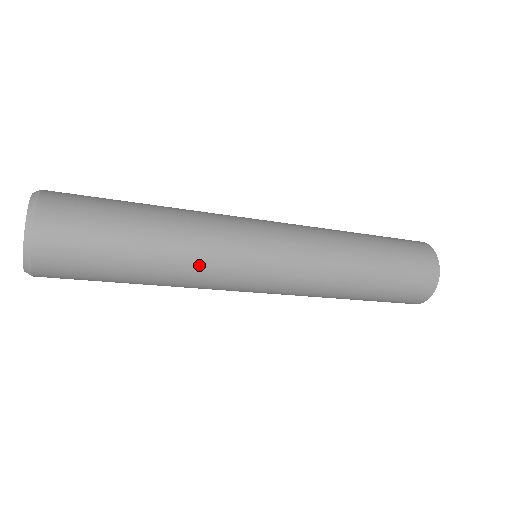
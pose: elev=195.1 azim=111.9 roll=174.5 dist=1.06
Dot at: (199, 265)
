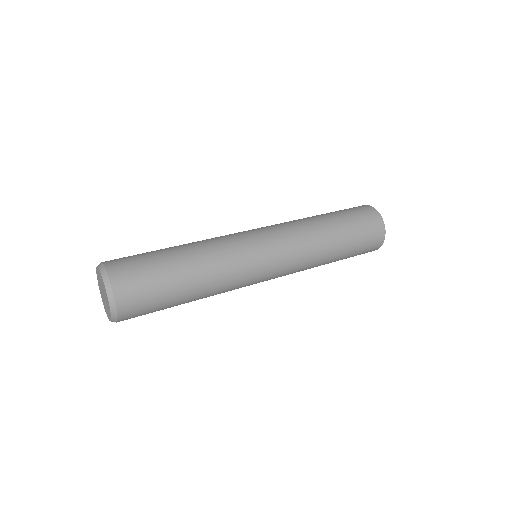
Dot at: (223, 269)
